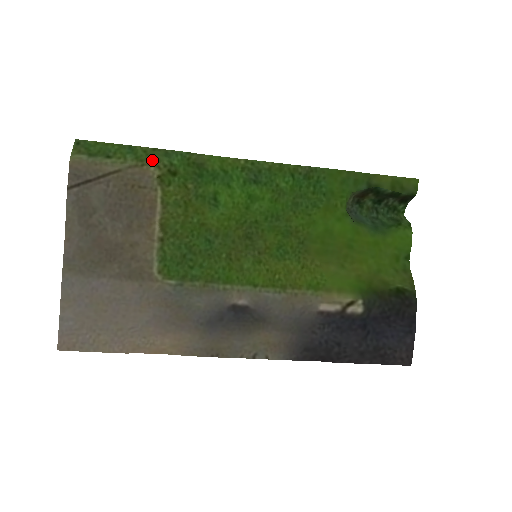
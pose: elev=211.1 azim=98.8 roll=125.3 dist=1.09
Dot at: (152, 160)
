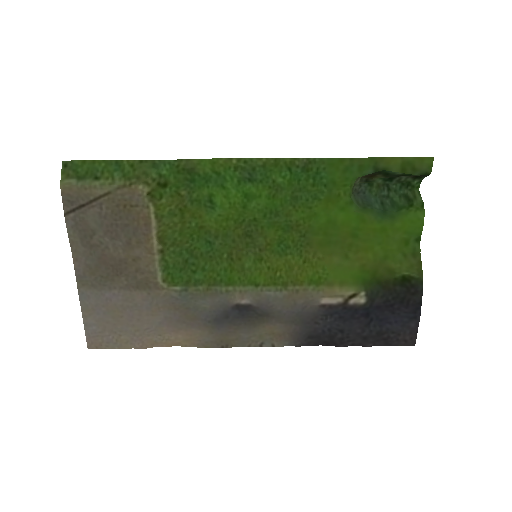
Dot at: (140, 176)
